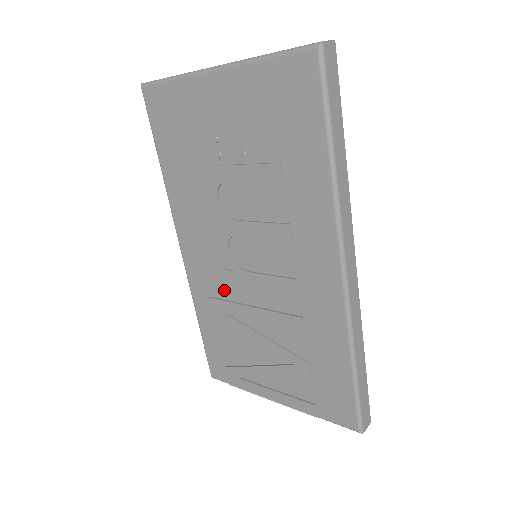
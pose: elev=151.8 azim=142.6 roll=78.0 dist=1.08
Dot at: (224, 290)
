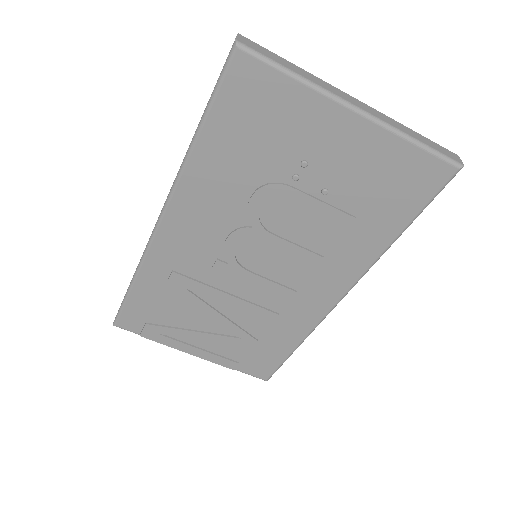
Dot at: (199, 272)
